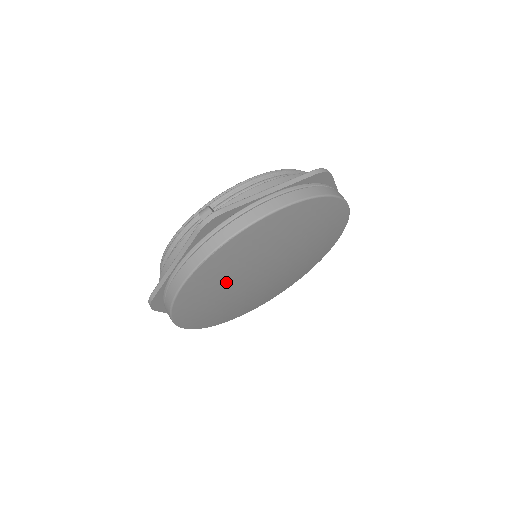
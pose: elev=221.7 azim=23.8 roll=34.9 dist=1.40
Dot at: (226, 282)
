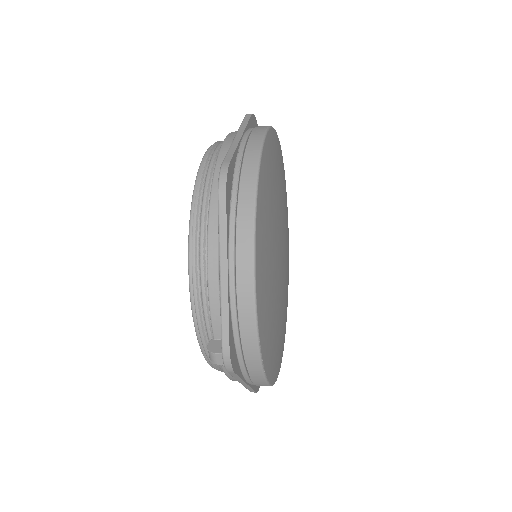
Dot at: (278, 322)
